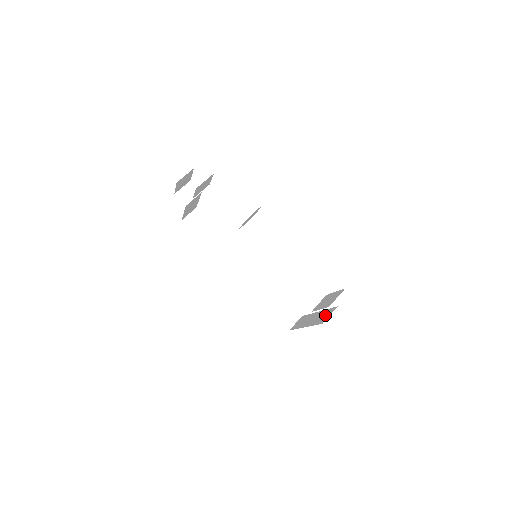
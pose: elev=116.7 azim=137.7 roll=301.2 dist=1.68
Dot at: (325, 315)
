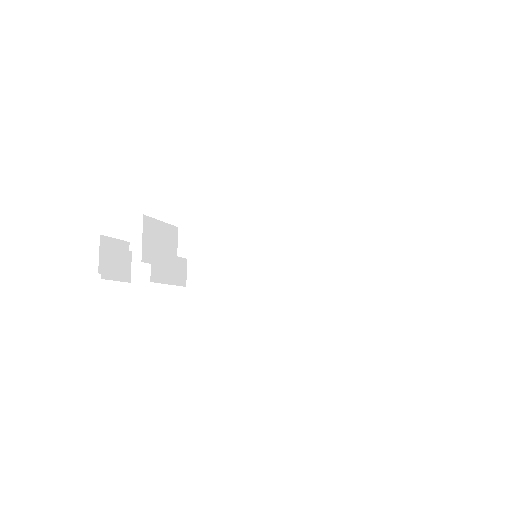
Dot at: occluded
